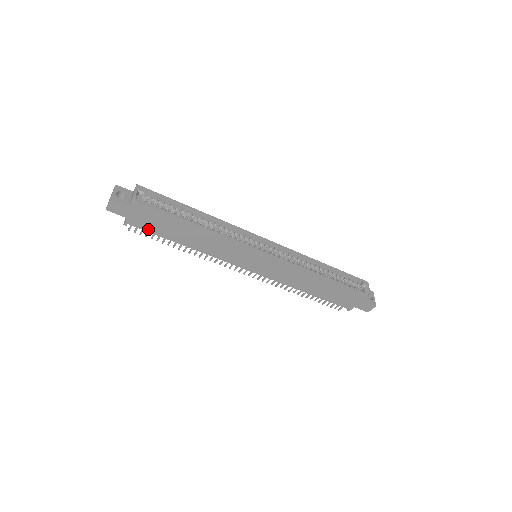
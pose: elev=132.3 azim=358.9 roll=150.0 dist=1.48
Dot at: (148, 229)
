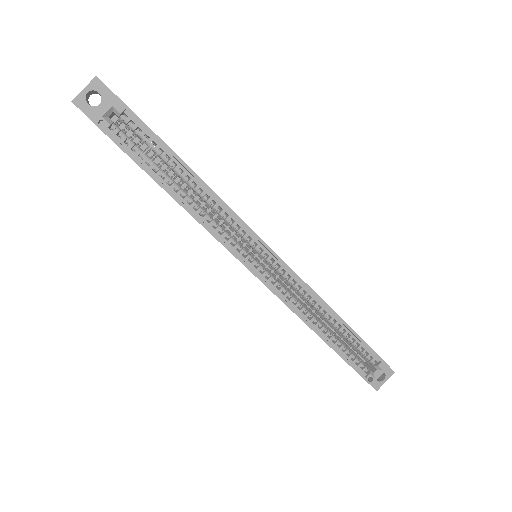
Dot at: occluded
